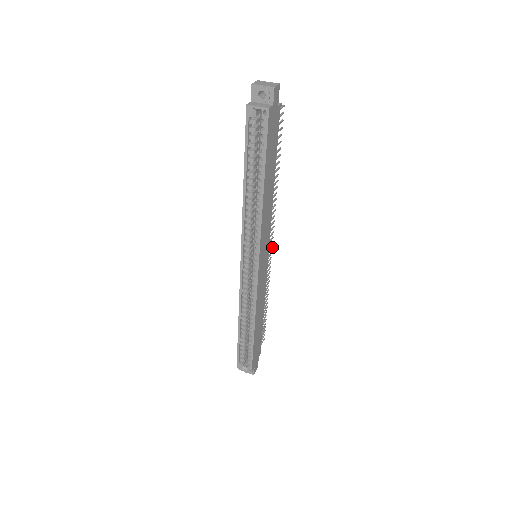
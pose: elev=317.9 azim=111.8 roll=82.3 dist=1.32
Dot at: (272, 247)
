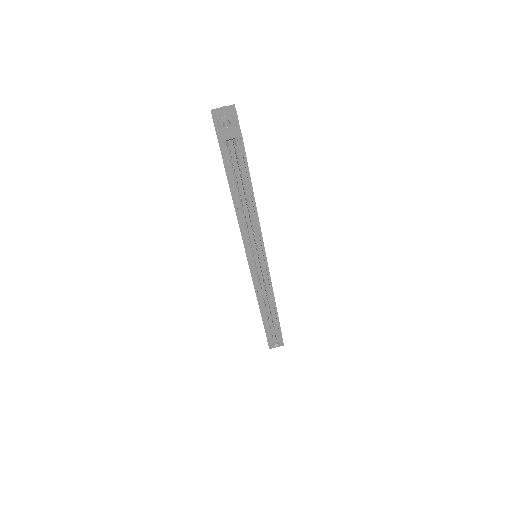
Dot at: occluded
